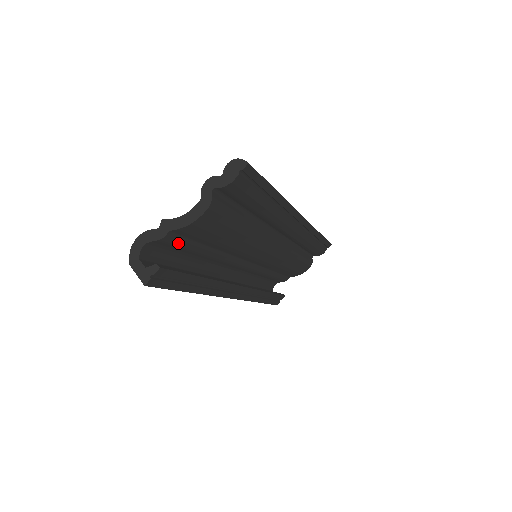
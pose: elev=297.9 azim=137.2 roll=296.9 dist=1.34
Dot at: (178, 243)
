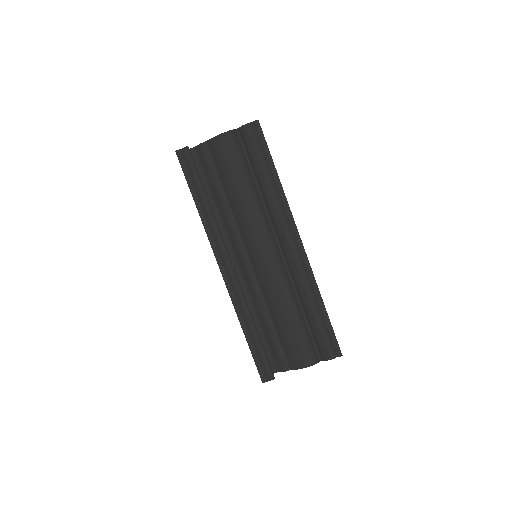
Dot at: (207, 159)
